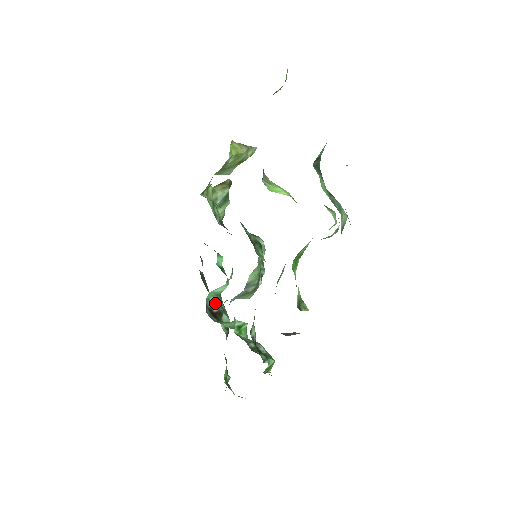
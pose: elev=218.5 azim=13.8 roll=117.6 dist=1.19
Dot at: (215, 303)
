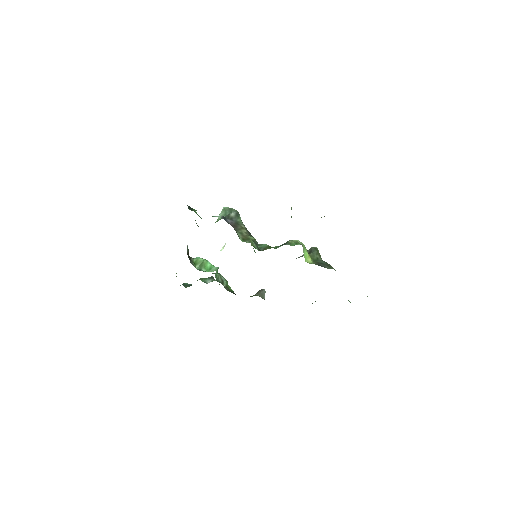
Dot at: (187, 246)
